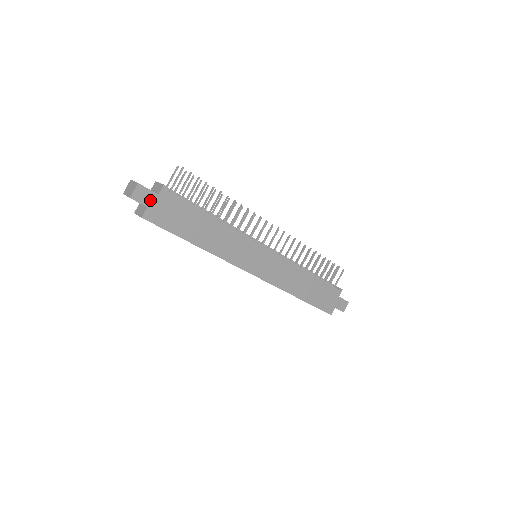
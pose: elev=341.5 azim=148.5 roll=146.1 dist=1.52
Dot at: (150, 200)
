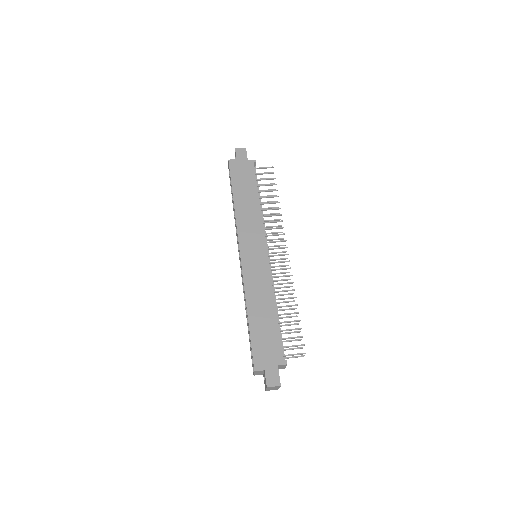
Dot at: (242, 158)
